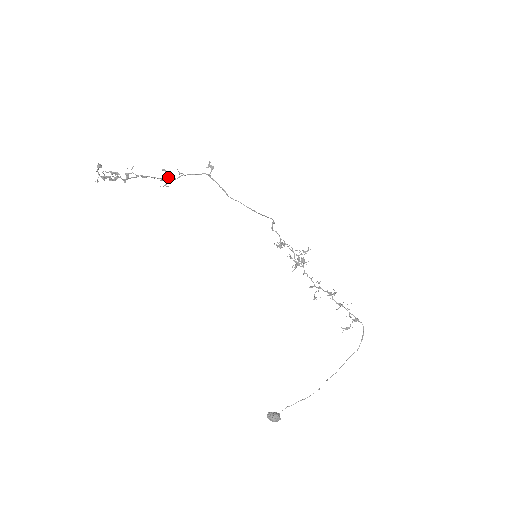
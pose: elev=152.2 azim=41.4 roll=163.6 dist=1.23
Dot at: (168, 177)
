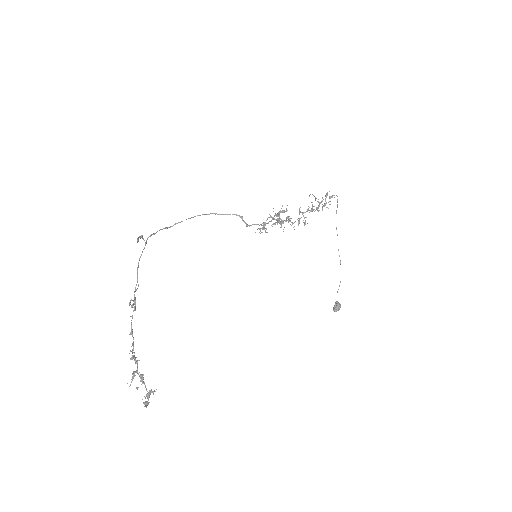
Dot at: (134, 300)
